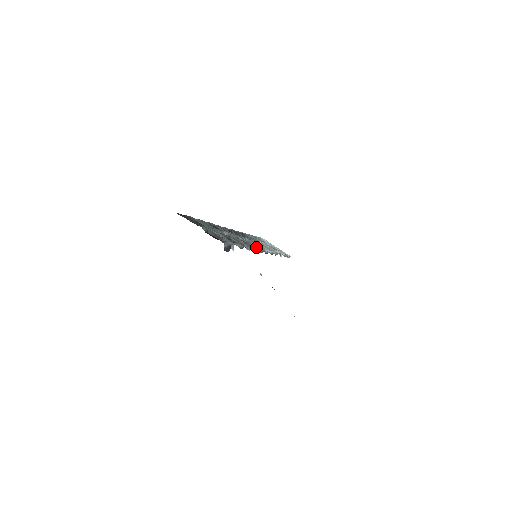
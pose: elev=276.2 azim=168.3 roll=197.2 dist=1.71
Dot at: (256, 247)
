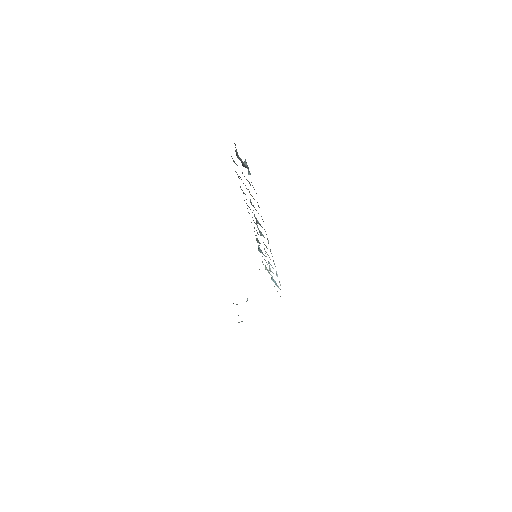
Dot at: occluded
